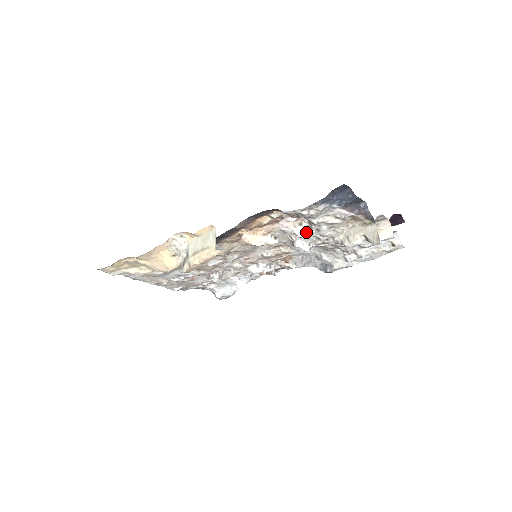
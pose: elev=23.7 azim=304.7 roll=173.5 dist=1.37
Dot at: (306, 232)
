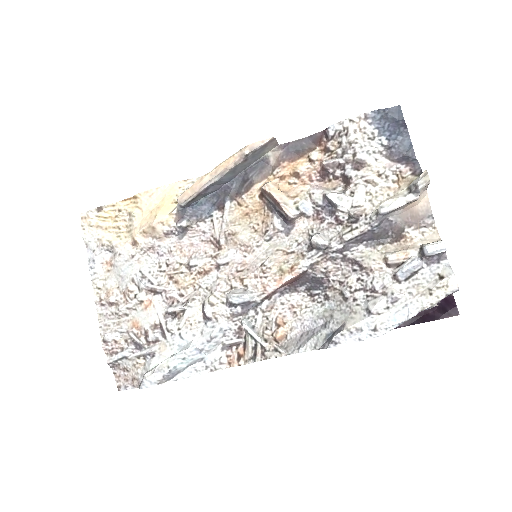
Dot at: (338, 193)
